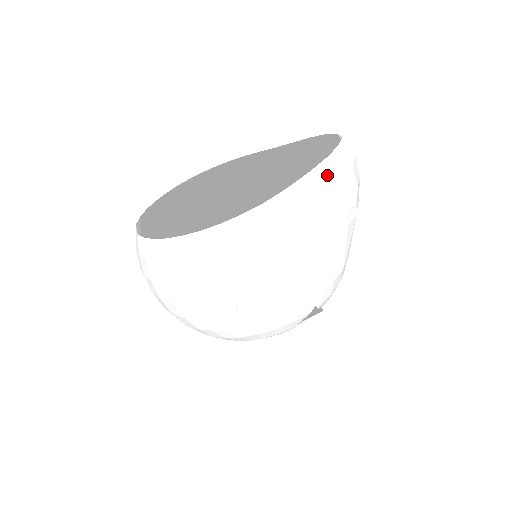
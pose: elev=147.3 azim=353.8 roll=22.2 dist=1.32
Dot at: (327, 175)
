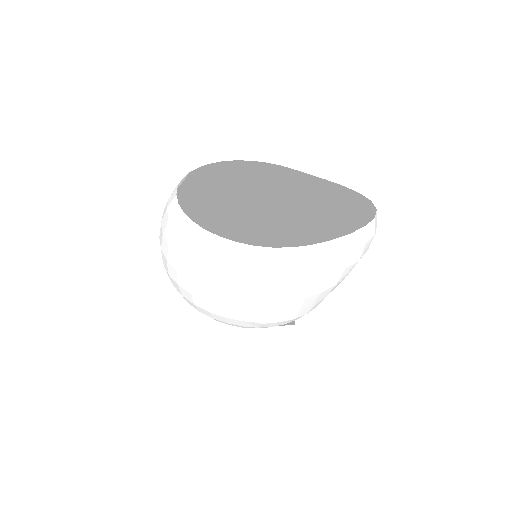
Dot at: (359, 239)
